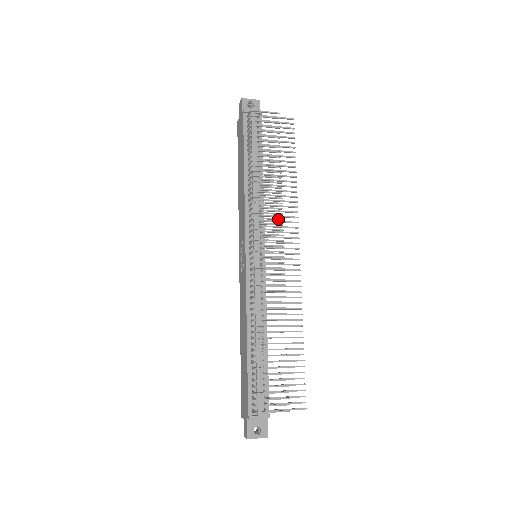
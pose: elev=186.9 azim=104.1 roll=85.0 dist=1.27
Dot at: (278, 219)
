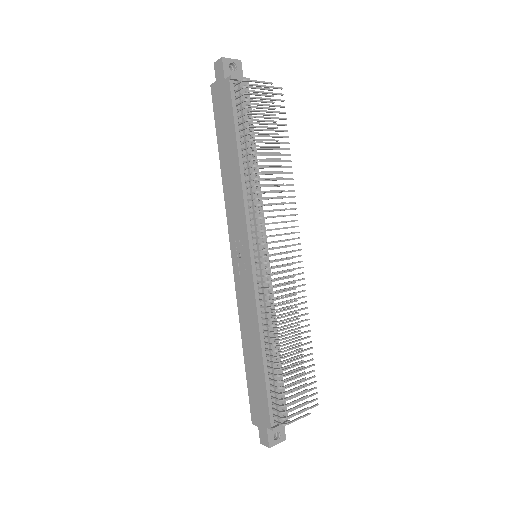
Dot at: (283, 216)
